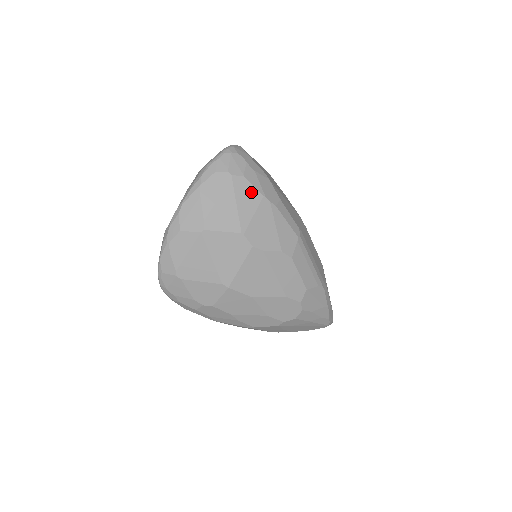
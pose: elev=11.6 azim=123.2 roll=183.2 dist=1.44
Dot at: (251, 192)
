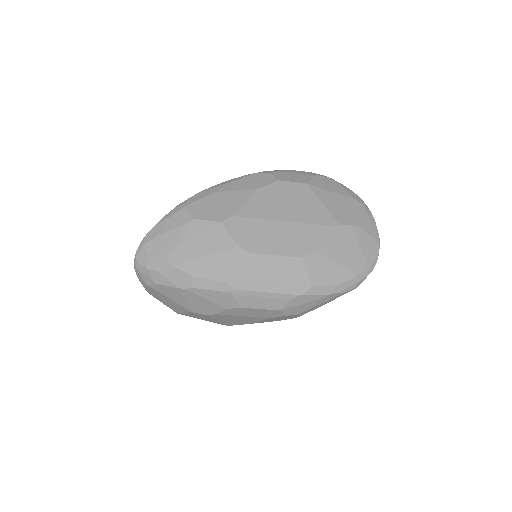
Dot at: (169, 290)
